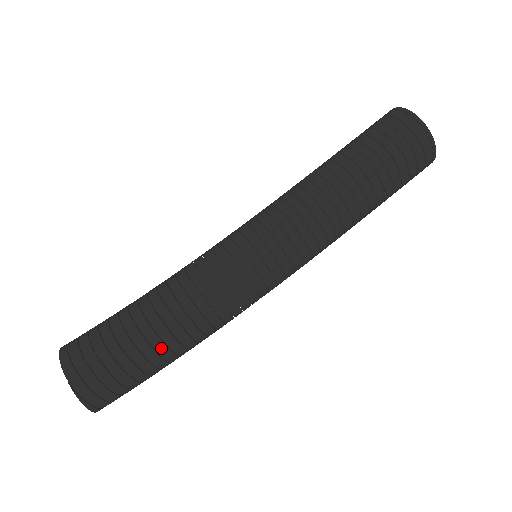
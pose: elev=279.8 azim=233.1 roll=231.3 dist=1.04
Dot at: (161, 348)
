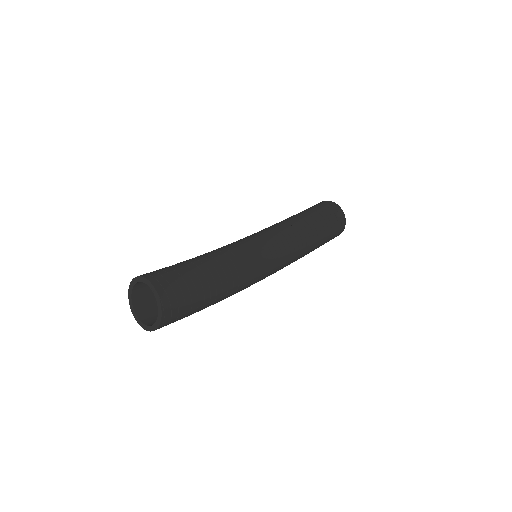
Dot at: (213, 289)
